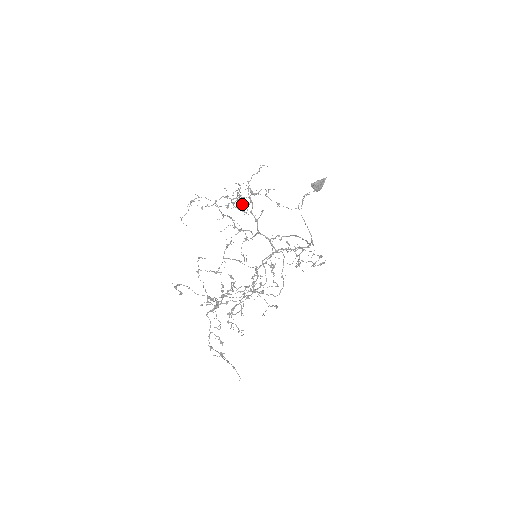
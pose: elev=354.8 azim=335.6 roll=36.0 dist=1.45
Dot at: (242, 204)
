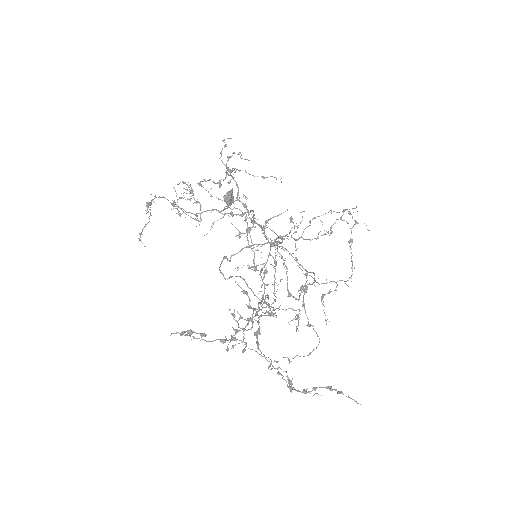
Dot at: (212, 196)
